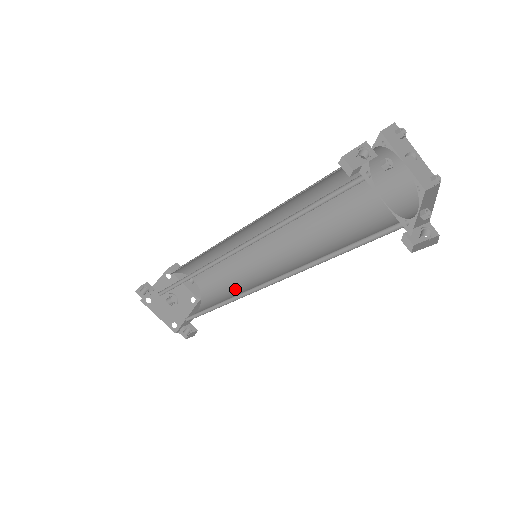
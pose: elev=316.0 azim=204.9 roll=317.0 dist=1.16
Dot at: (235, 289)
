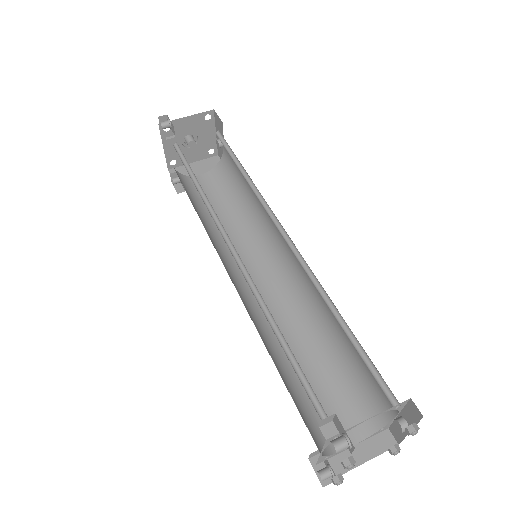
Dot at: (234, 217)
